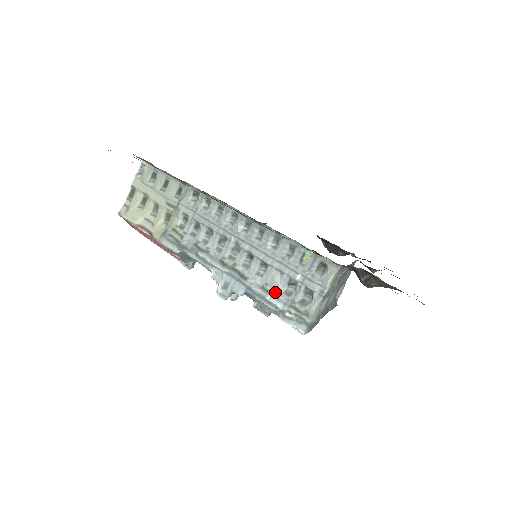
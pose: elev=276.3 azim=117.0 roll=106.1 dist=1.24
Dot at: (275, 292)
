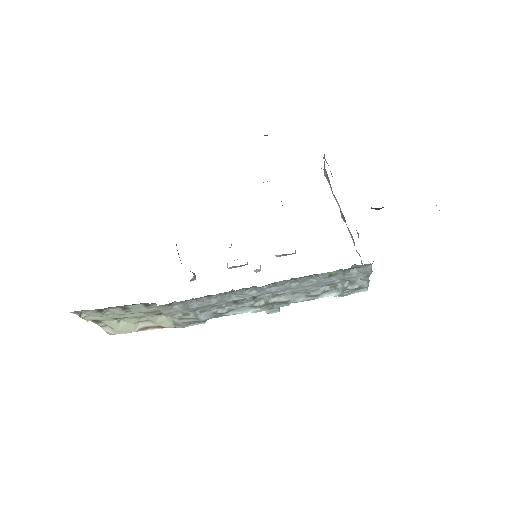
Dot at: (322, 293)
